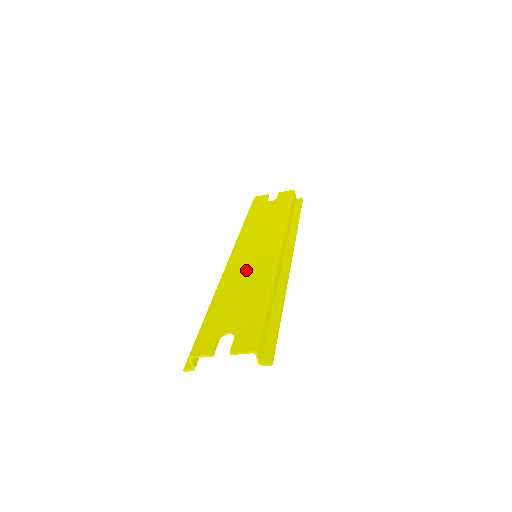
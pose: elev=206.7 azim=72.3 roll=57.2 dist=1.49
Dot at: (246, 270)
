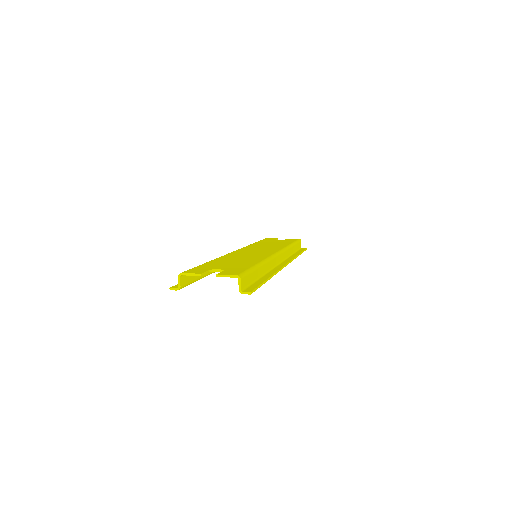
Dot at: (245, 255)
